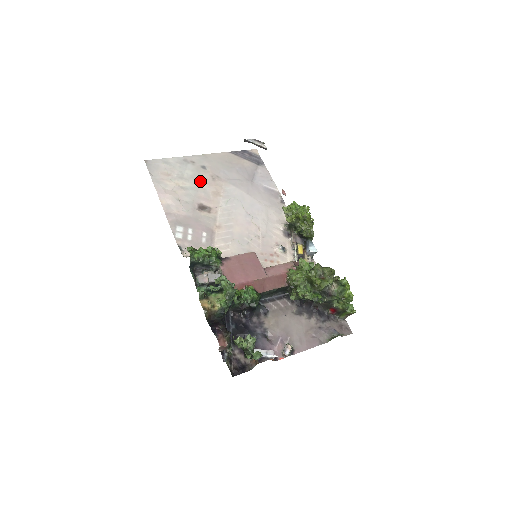
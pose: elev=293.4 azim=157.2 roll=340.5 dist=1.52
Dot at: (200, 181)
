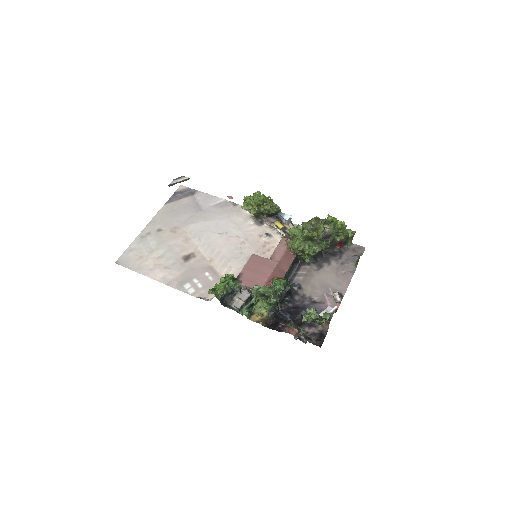
Dot at: (167, 242)
